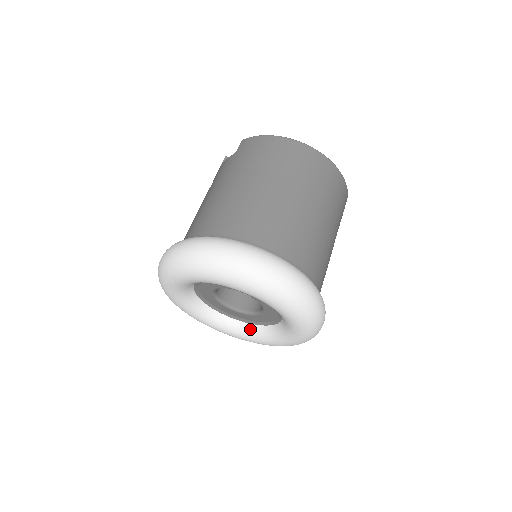
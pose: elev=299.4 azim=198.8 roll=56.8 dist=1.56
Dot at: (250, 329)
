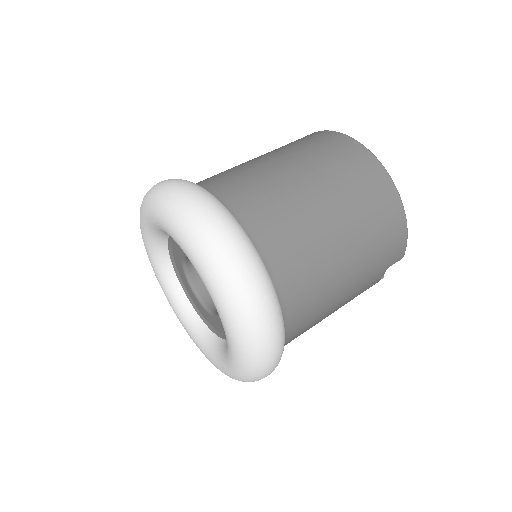
Dot at: (215, 343)
